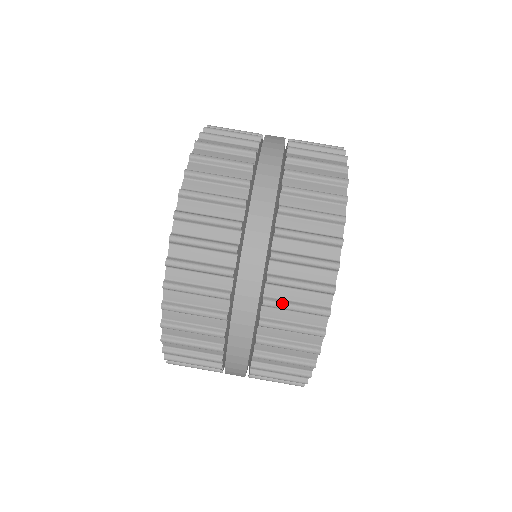
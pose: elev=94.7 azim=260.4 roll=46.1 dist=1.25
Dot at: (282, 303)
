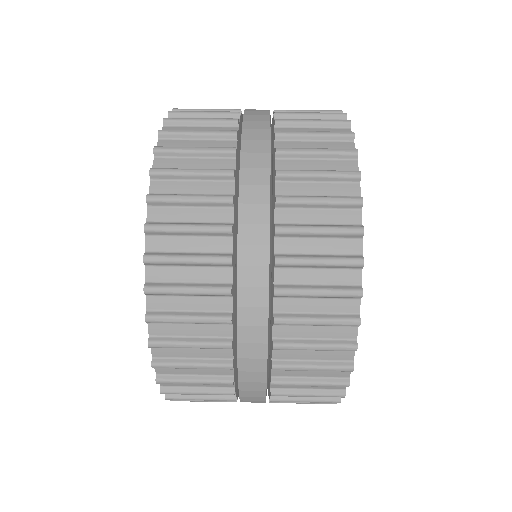
Dot at: (297, 131)
